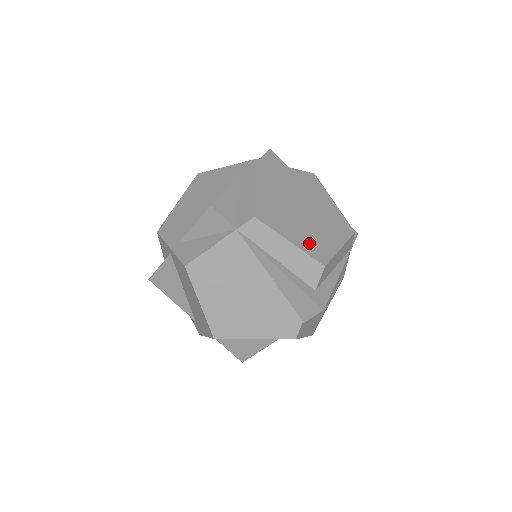
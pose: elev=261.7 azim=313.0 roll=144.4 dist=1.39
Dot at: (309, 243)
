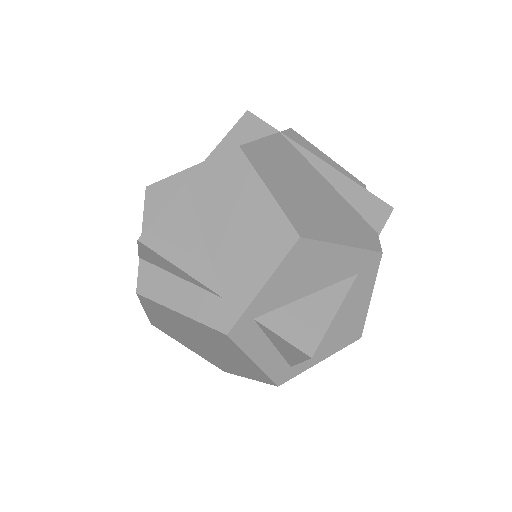
Dot at: occluded
